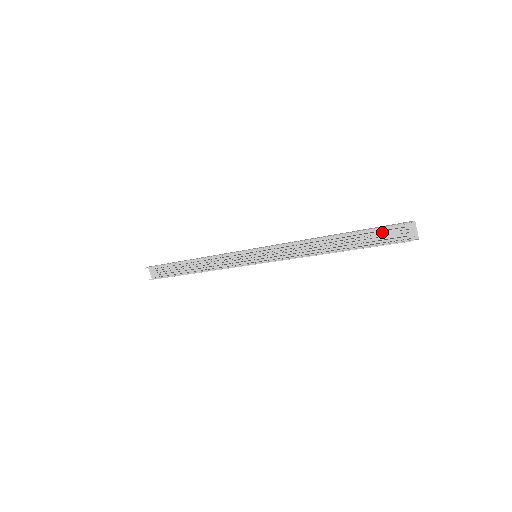
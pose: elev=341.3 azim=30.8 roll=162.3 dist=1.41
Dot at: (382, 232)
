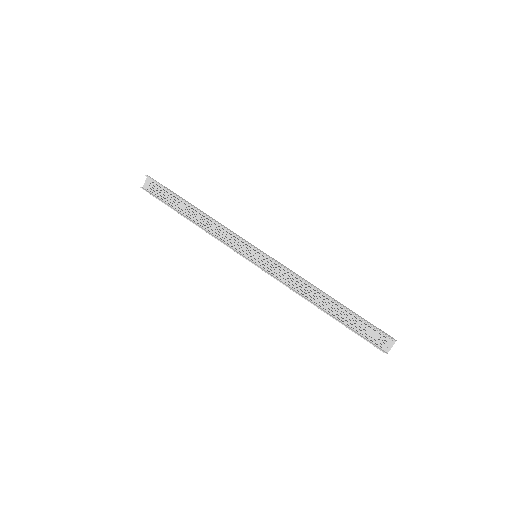
Dot at: (368, 327)
